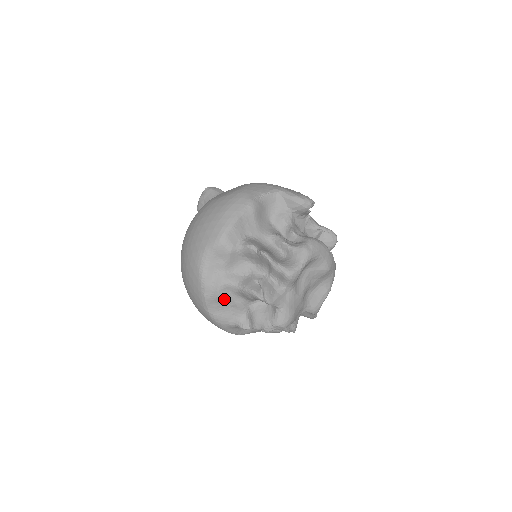
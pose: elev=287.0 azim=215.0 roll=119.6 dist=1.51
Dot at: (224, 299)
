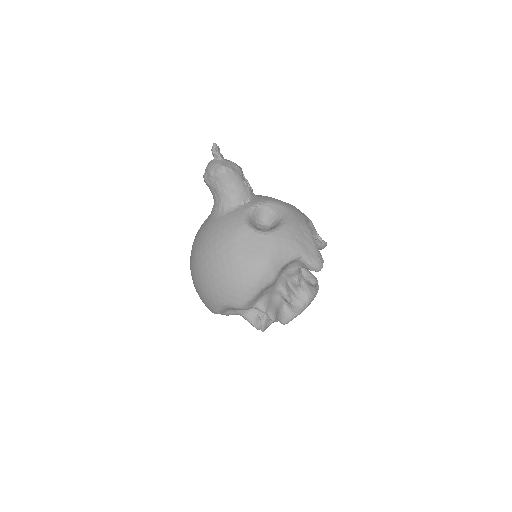
Dot at: occluded
